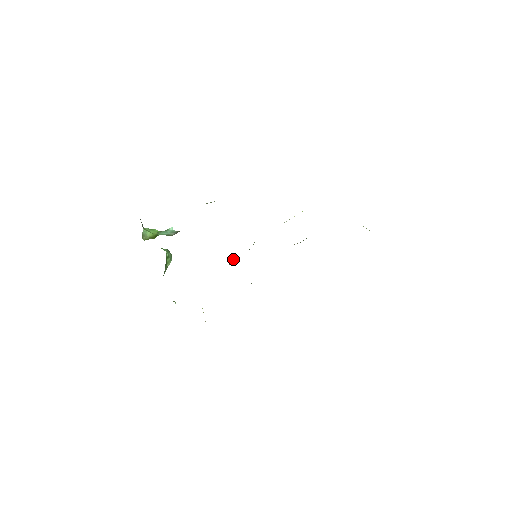
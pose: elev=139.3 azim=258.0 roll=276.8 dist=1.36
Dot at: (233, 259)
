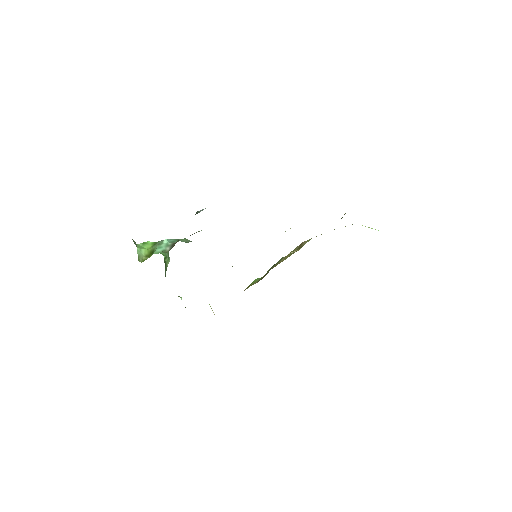
Dot at: occluded
